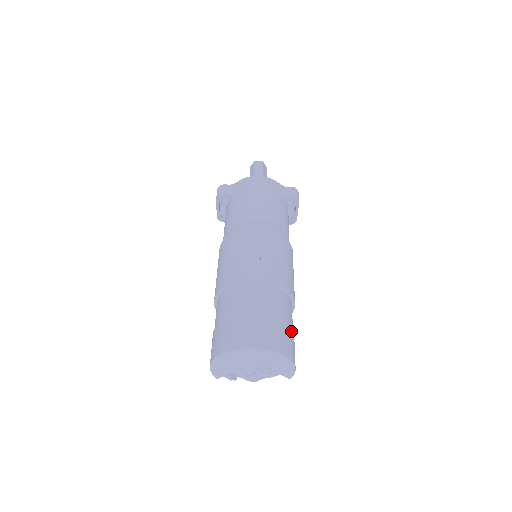
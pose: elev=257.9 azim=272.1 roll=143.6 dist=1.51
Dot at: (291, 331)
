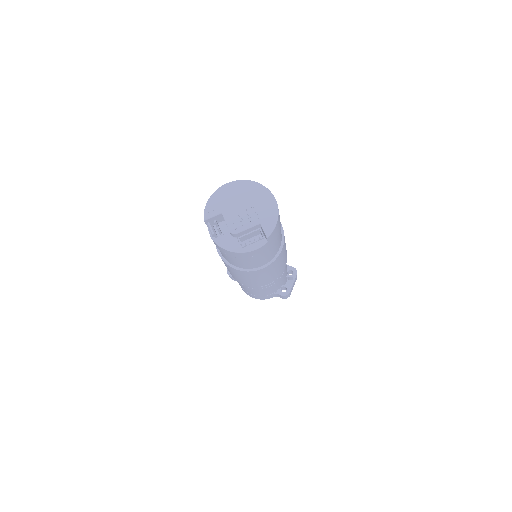
Dot at: occluded
